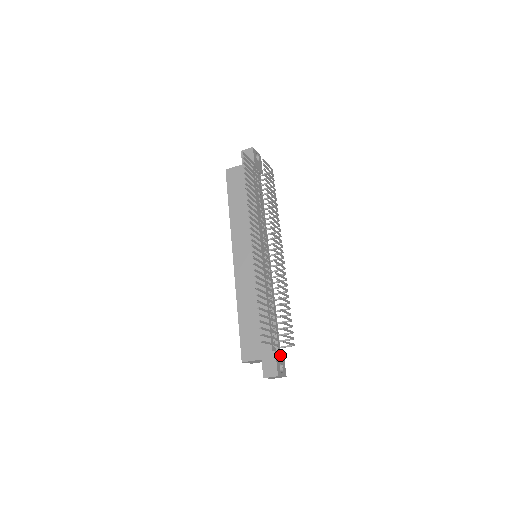
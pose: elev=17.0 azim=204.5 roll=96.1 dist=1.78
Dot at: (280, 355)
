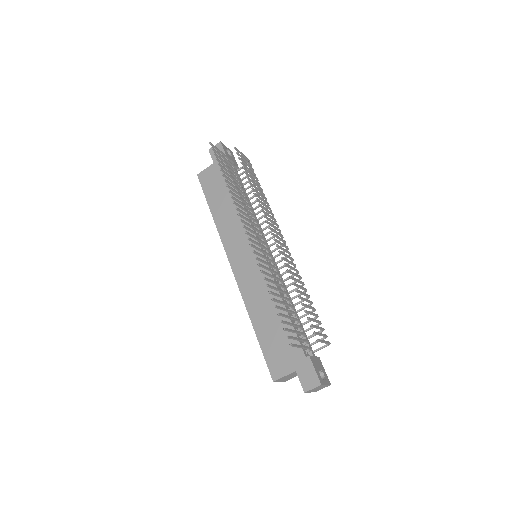
Dot at: (316, 360)
